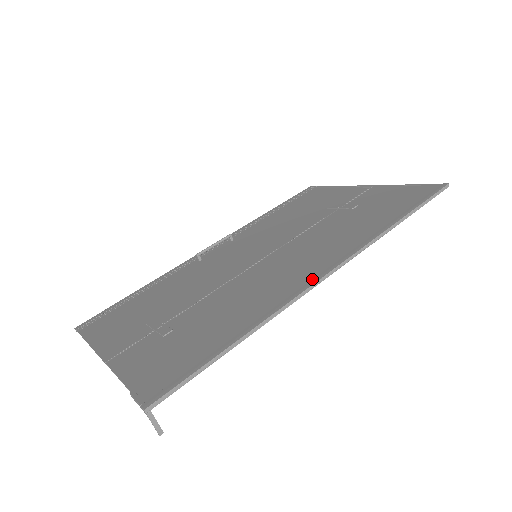
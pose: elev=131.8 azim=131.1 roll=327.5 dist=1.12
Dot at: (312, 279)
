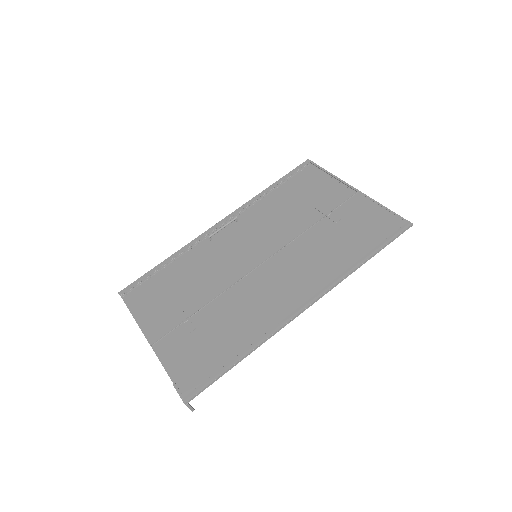
Dot at: (294, 311)
